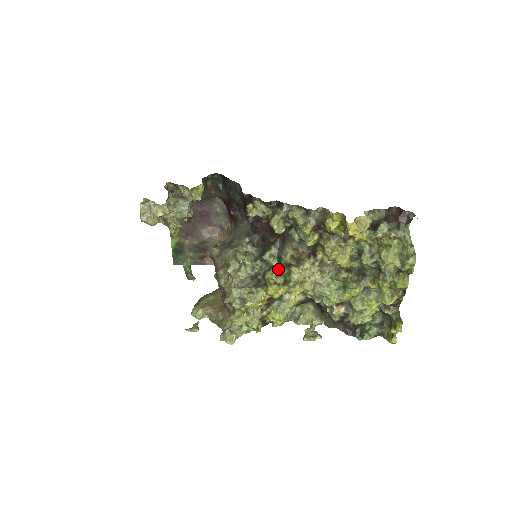
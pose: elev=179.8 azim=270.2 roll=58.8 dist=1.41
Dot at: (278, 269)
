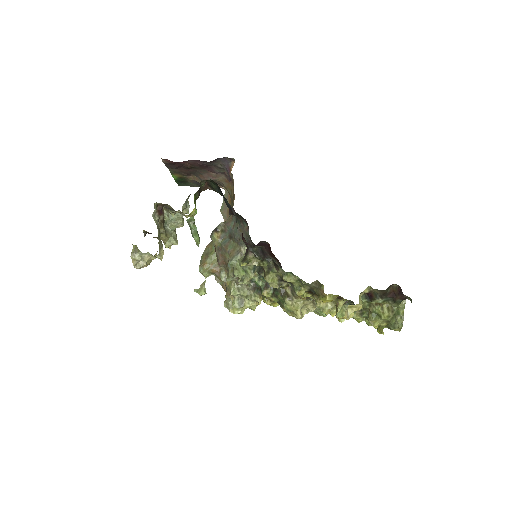
Dot at: (274, 290)
